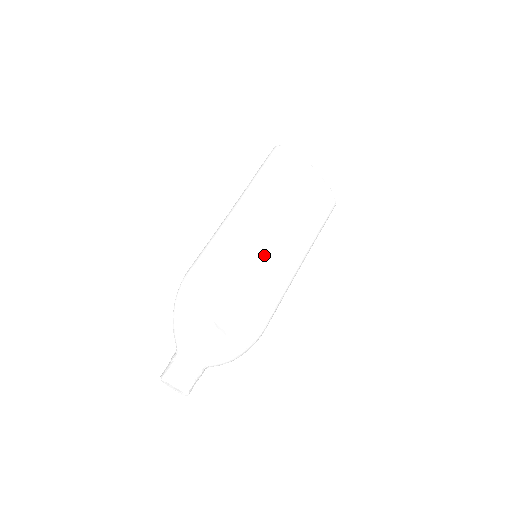
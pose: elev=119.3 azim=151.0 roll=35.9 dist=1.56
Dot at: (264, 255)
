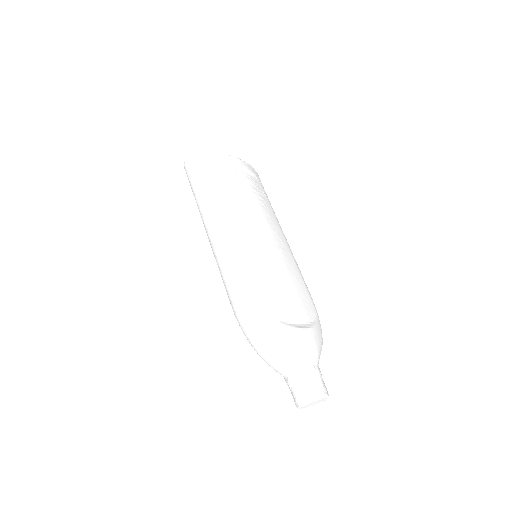
Dot at: (269, 247)
